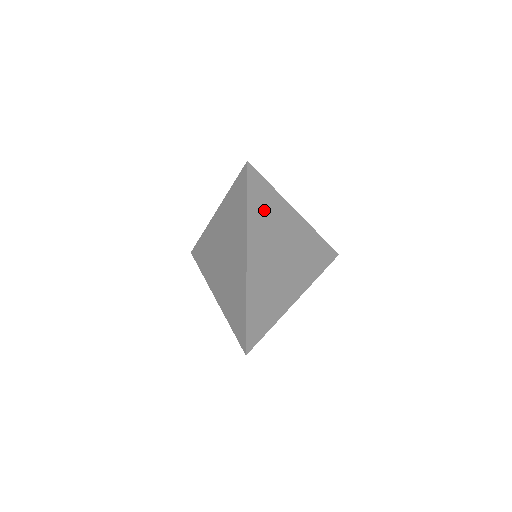
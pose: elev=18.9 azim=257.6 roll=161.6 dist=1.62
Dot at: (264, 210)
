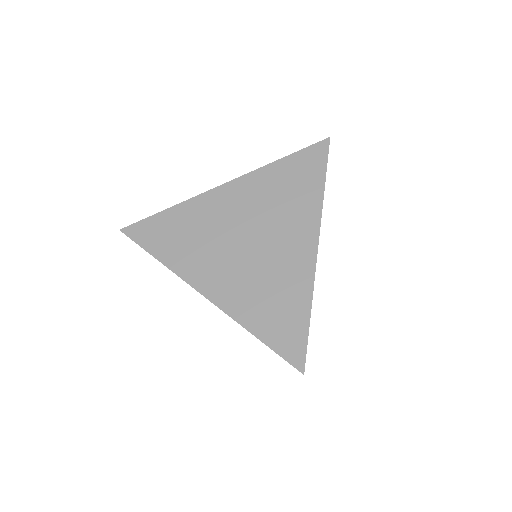
Dot at: occluded
